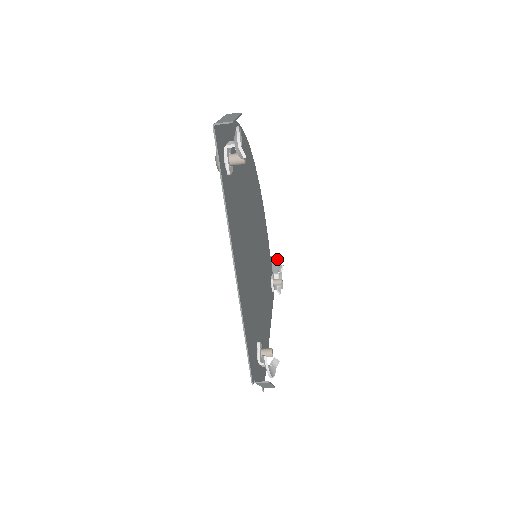
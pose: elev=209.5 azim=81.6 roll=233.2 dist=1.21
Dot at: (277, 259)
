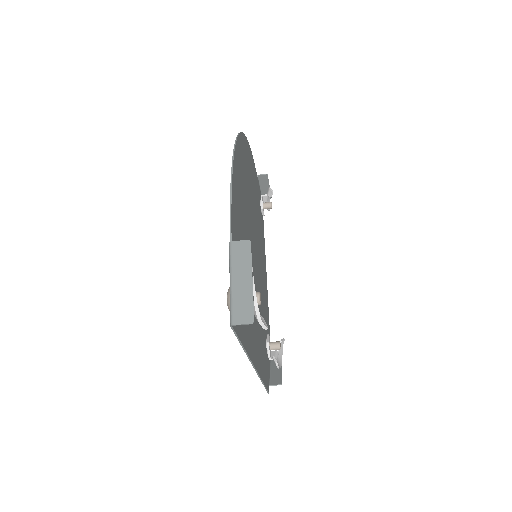
Dot at: (265, 177)
